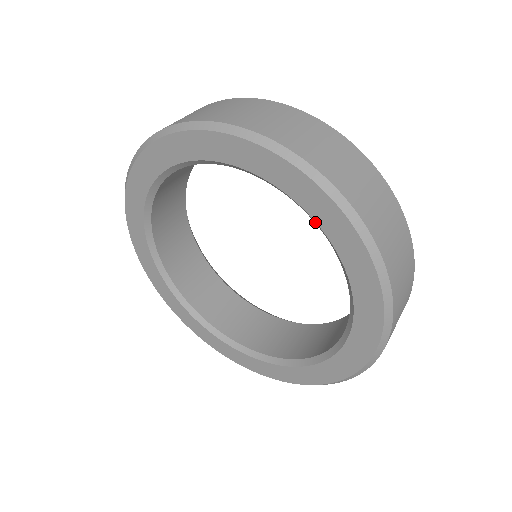
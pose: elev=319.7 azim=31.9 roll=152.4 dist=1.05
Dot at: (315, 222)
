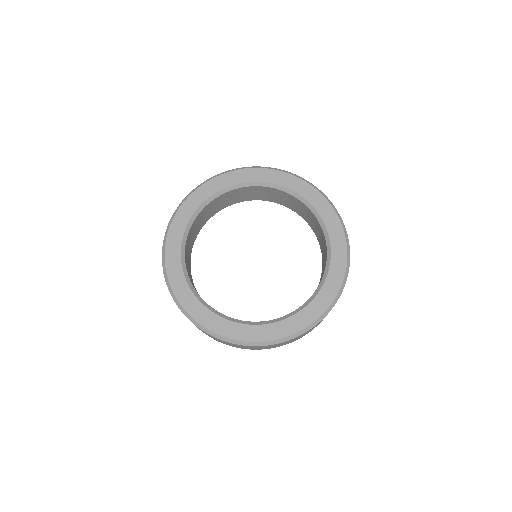
Dot at: (235, 186)
